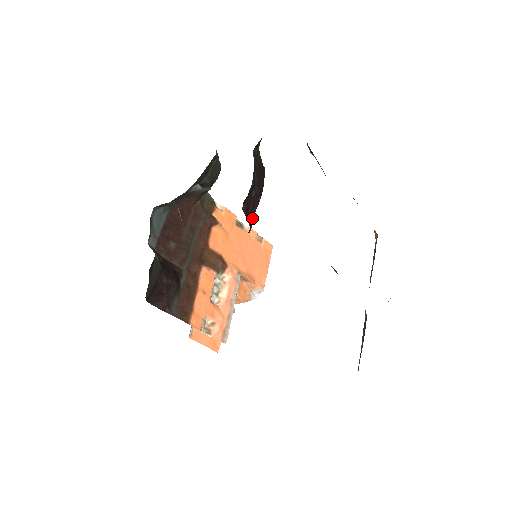
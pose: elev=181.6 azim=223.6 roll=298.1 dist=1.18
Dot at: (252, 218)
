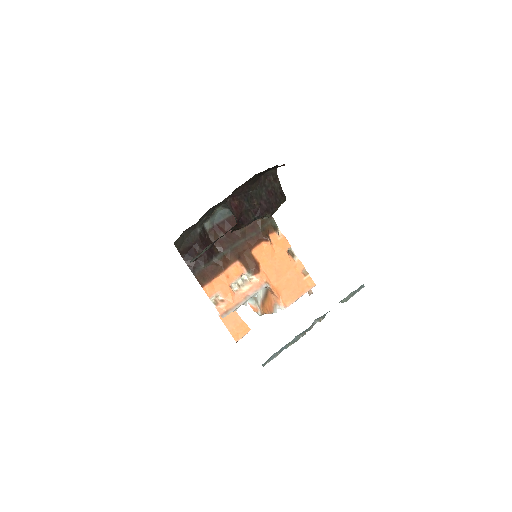
Dot at: (250, 220)
